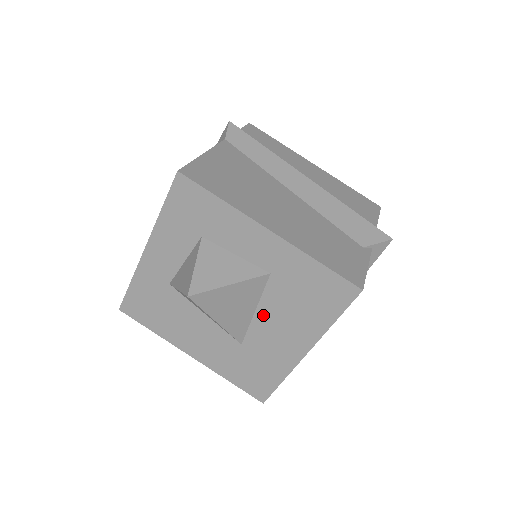
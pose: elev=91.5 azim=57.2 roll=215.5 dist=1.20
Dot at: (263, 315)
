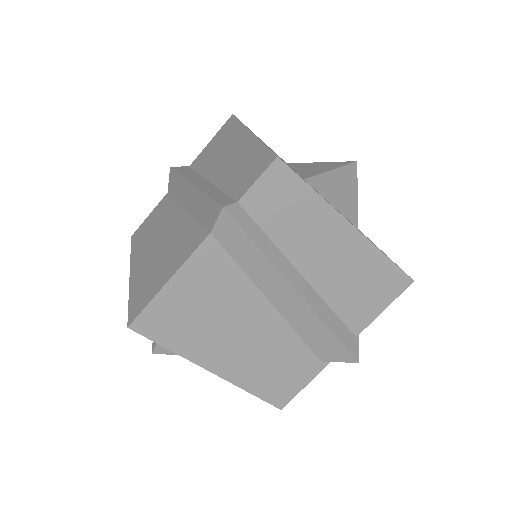
Dot at: occluded
